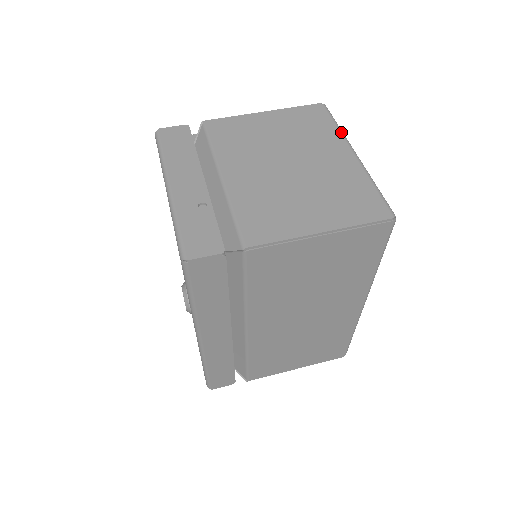
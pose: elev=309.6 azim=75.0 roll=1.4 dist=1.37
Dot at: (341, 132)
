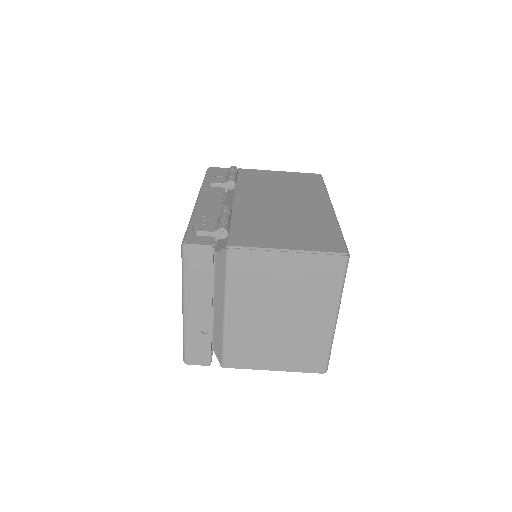
Dot at: (340, 295)
